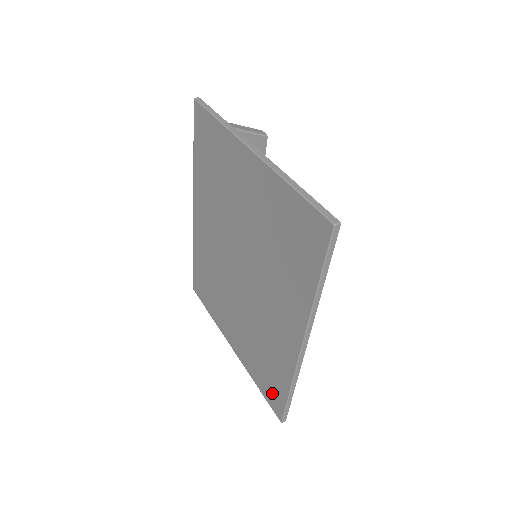
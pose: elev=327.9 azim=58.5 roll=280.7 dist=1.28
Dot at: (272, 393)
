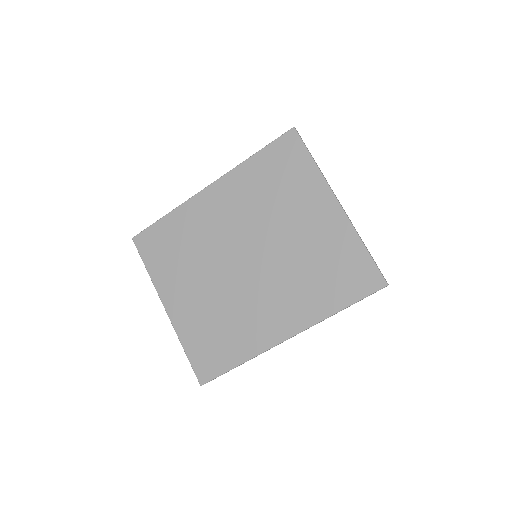
Dot at: (208, 361)
